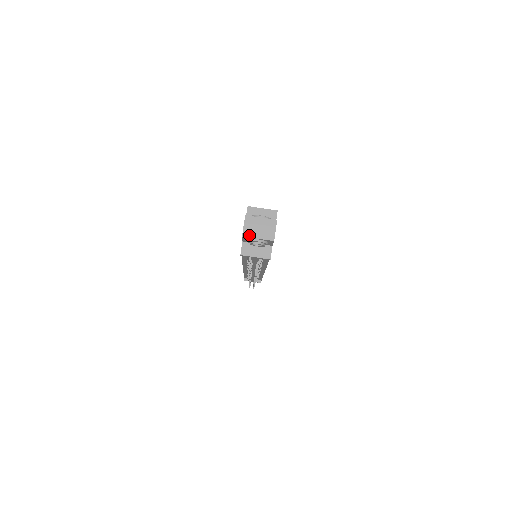
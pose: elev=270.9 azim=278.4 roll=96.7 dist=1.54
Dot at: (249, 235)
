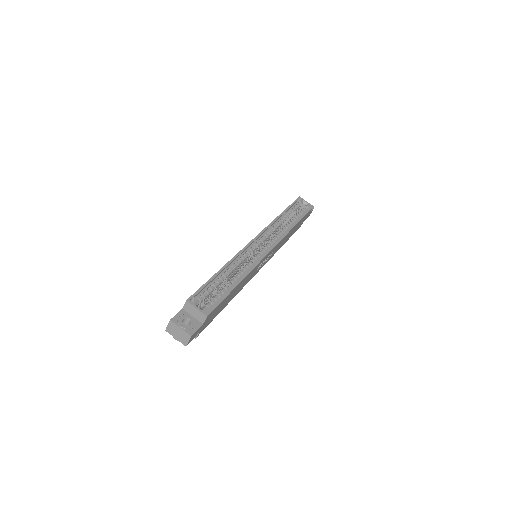
Dot at: (170, 333)
